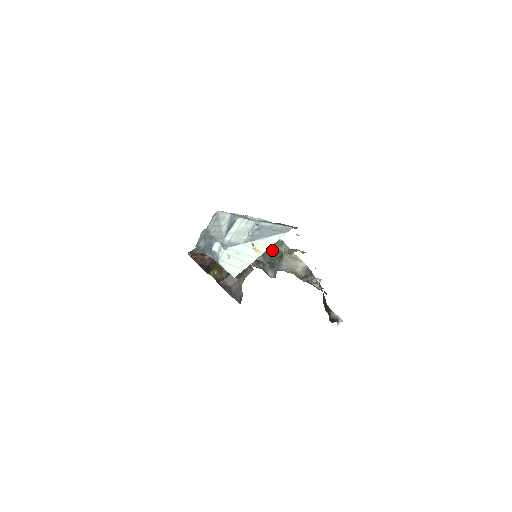
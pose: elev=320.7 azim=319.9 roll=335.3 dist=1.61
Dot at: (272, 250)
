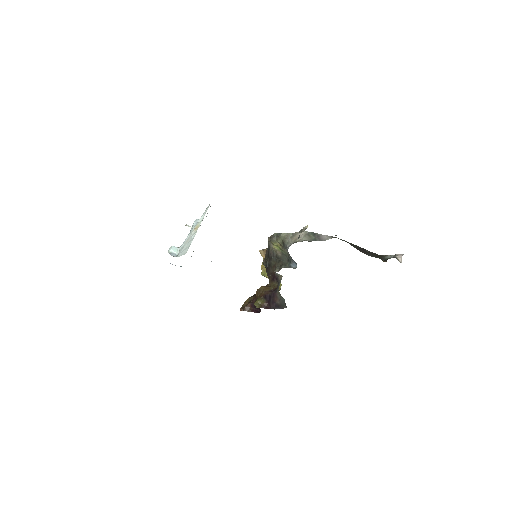
Dot at: (279, 248)
